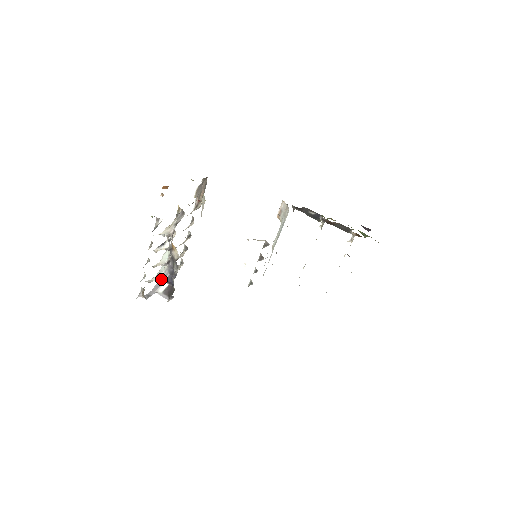
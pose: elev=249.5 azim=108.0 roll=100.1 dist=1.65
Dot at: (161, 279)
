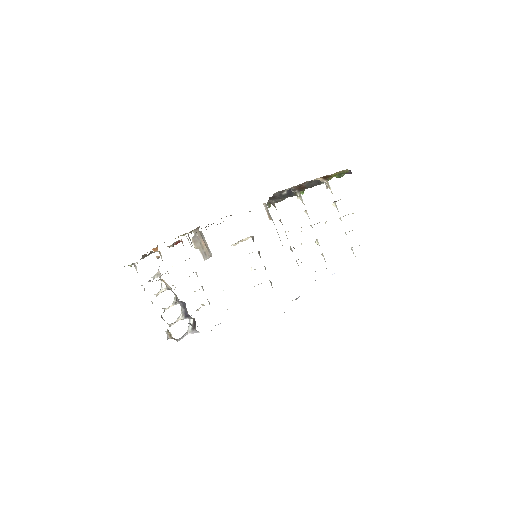
Dot at: (182, 318)
